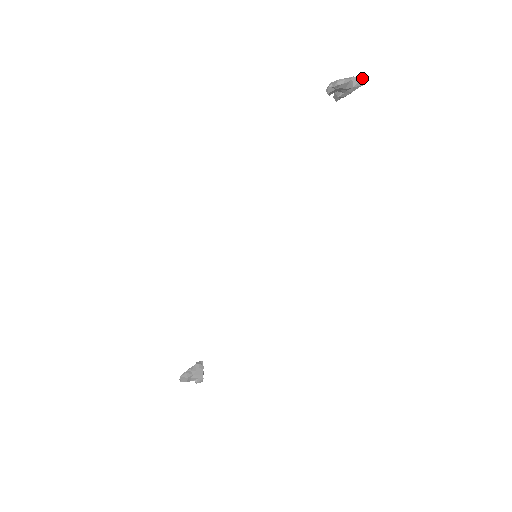
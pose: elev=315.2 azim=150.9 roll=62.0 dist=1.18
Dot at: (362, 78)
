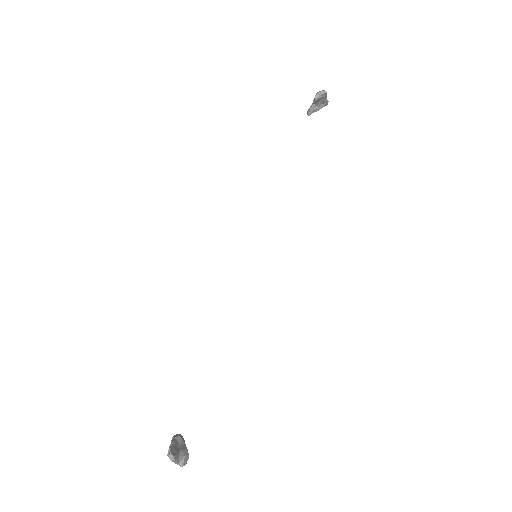
Dot at: (327, 100)
